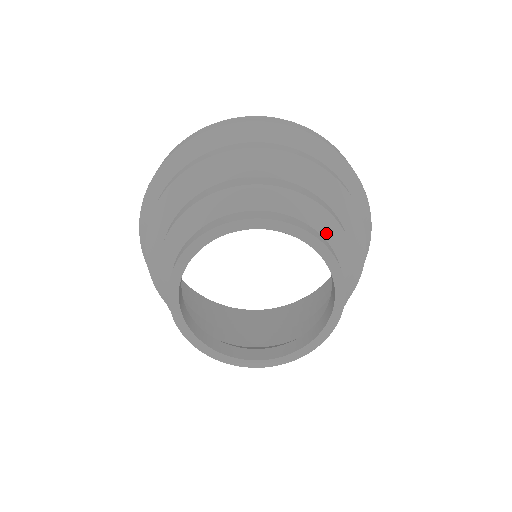
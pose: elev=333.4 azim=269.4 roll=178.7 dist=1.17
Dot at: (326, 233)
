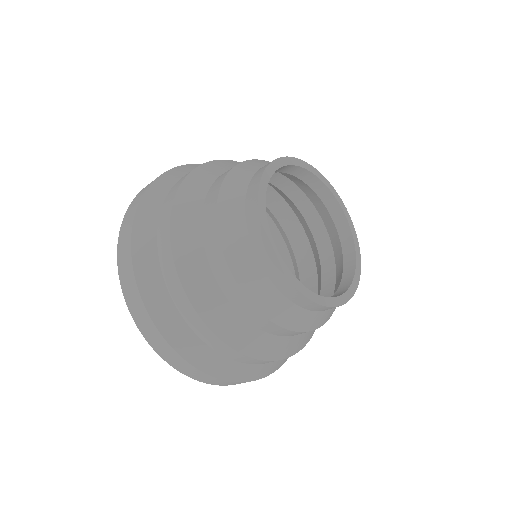
Dot at: occluded
